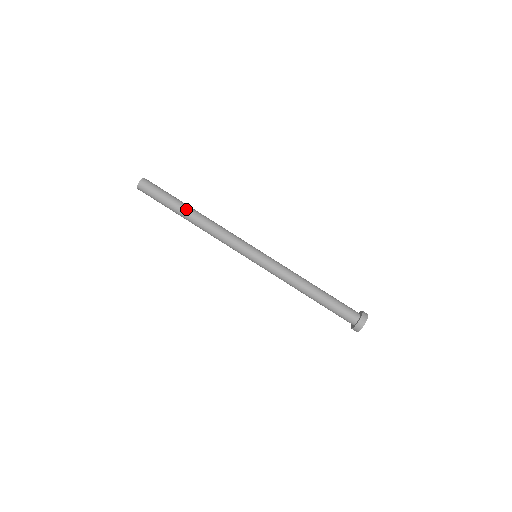
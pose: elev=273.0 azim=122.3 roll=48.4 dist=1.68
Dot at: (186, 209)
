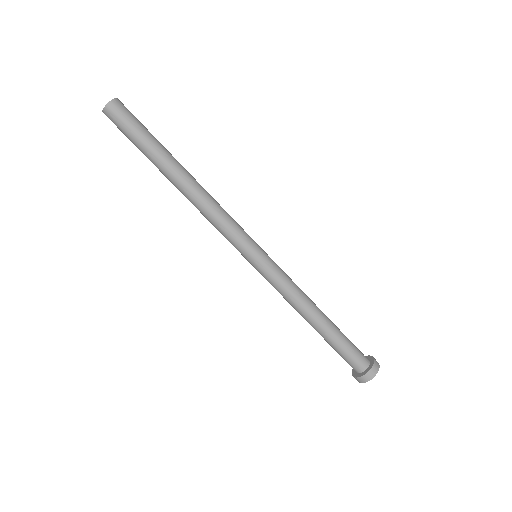
Dot at: (169, 168)
